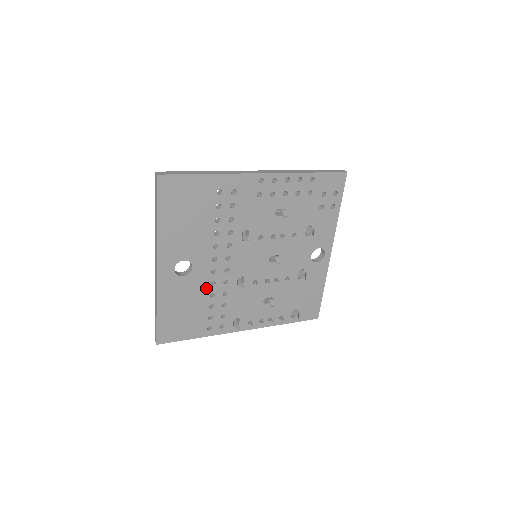
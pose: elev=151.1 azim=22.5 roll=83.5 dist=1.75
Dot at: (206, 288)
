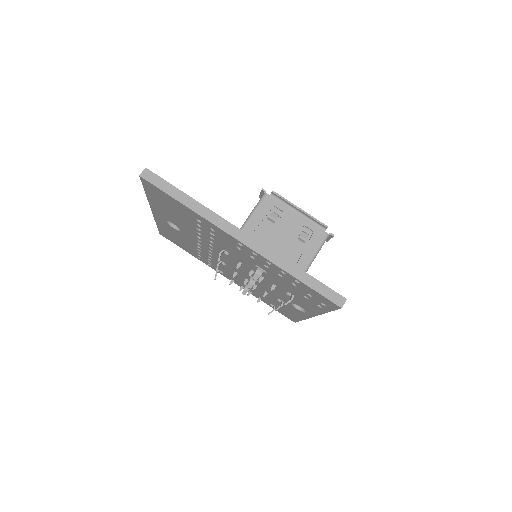
Dot at: (194, 244)
